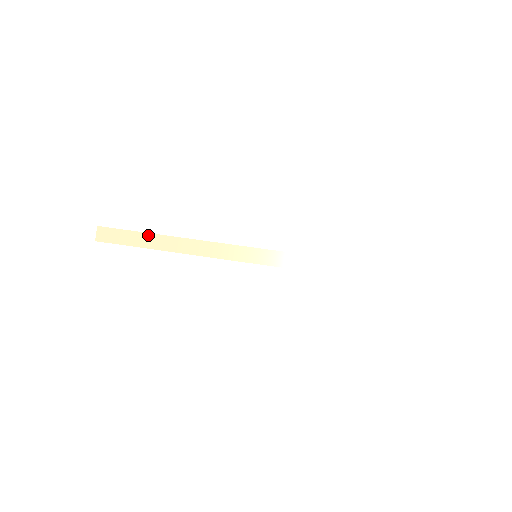
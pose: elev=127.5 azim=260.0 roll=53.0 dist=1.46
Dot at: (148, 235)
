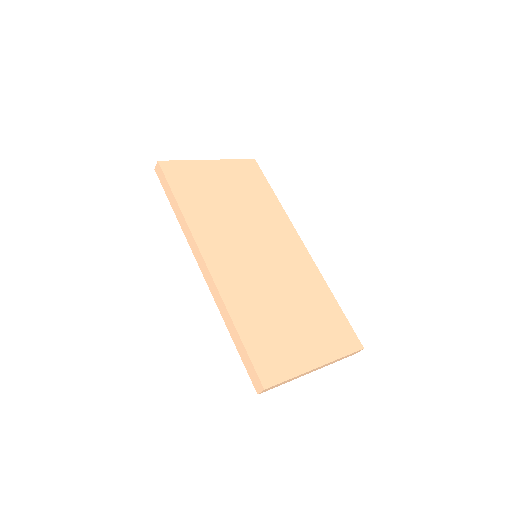
Dot at: (172, 194)
